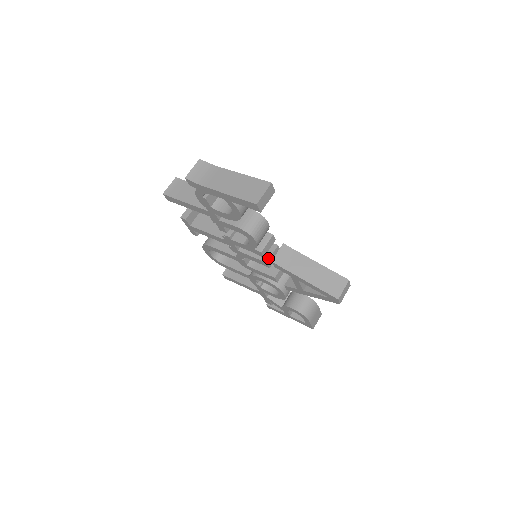
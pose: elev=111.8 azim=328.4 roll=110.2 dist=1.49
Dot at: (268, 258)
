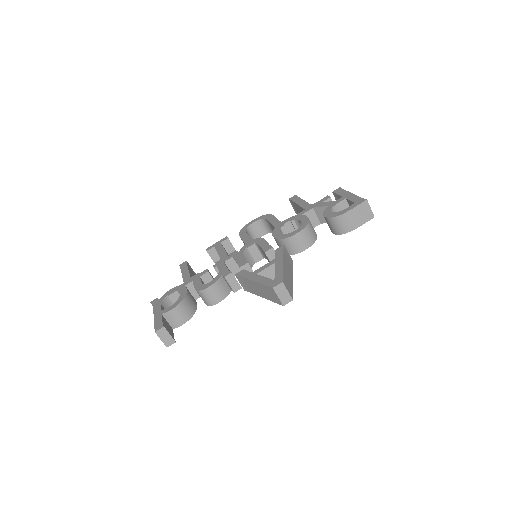
Dot at: occluded
